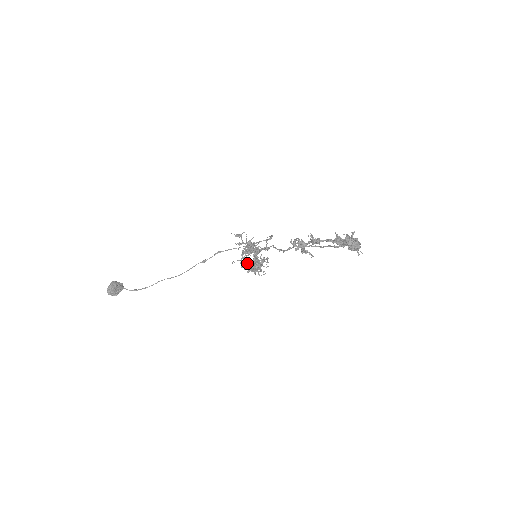
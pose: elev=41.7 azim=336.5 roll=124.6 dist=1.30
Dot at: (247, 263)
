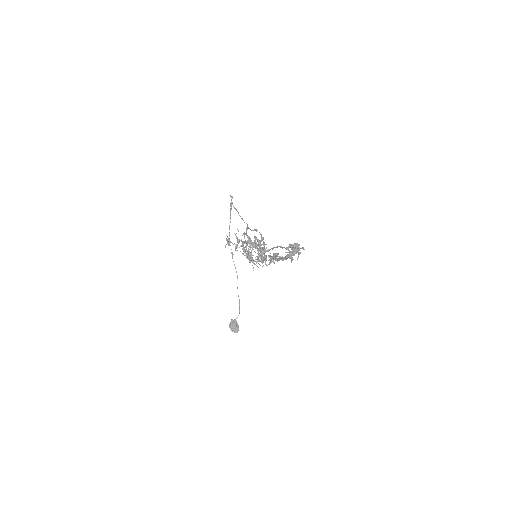
Dot at: occluded
